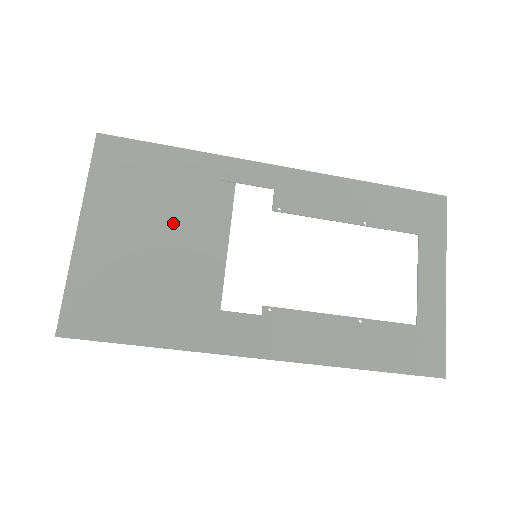
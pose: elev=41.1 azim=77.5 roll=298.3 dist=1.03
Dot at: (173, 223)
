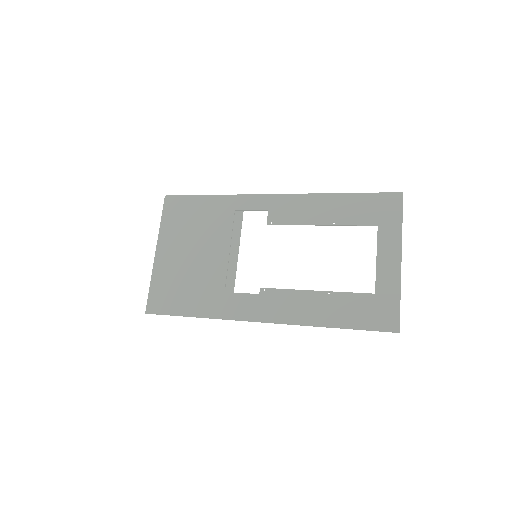
Dot at: (206, 242)
